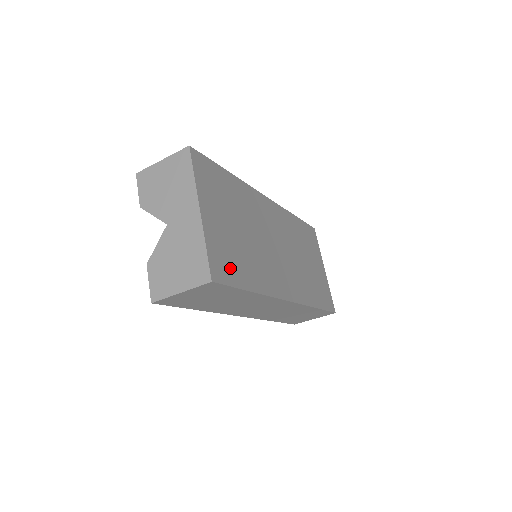
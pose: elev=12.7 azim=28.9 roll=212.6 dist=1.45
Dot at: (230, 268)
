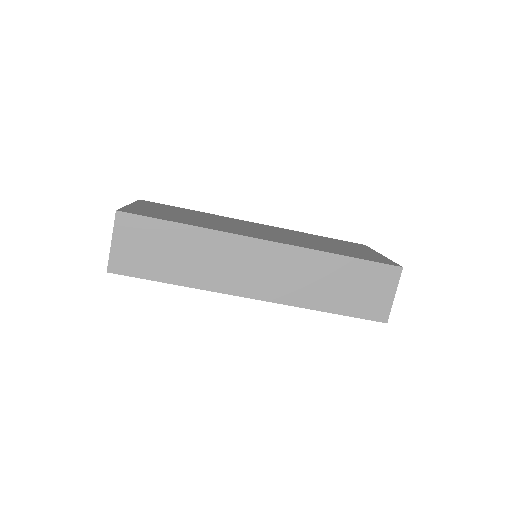
Dot at: (153, 215)
